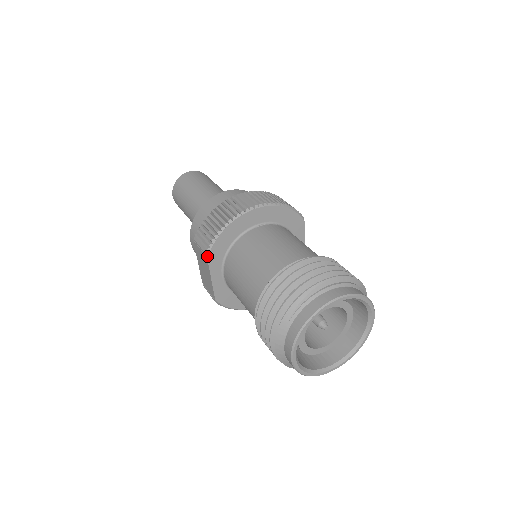
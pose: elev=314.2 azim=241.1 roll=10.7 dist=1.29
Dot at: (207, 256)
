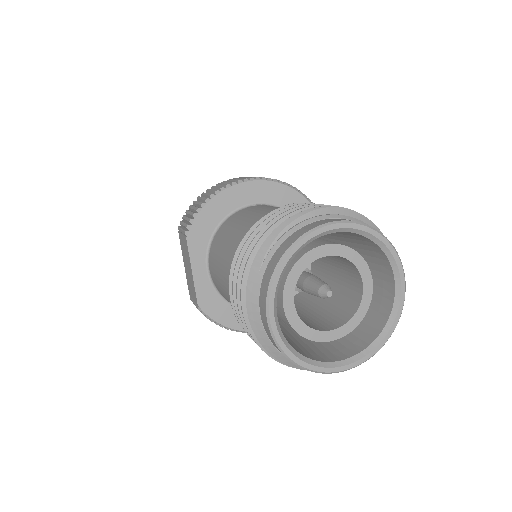
Dot at: (186, 235)
